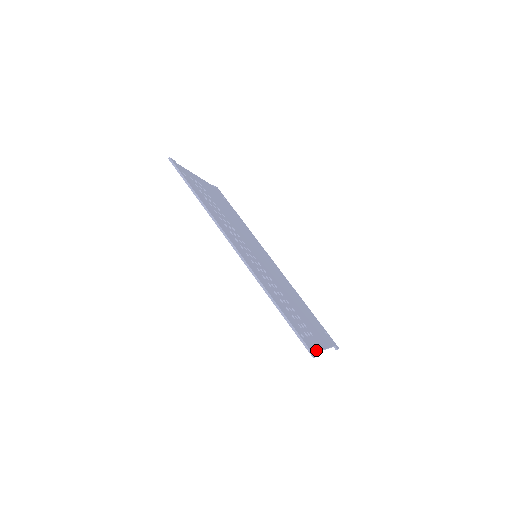
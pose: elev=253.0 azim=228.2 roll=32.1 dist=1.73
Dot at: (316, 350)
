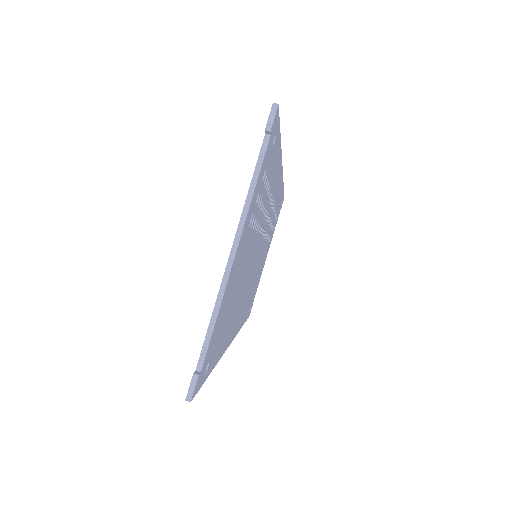
Dot at: (265, 154)
